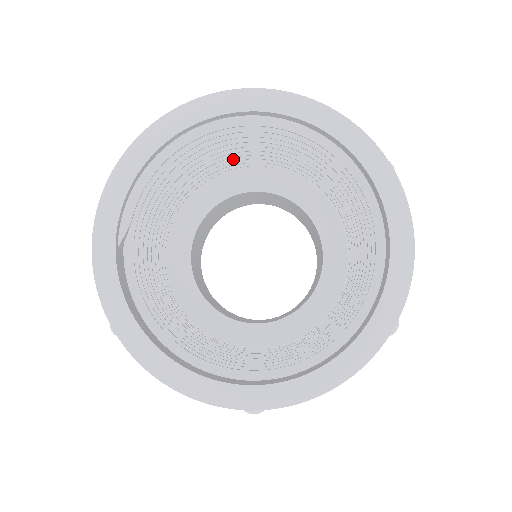
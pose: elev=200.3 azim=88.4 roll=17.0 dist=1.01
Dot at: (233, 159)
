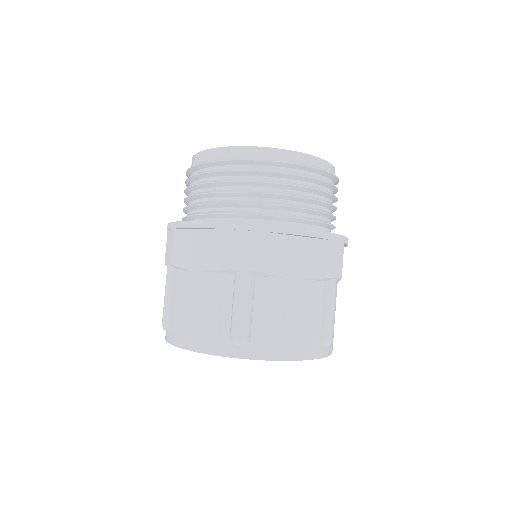
Dot at: occluded
